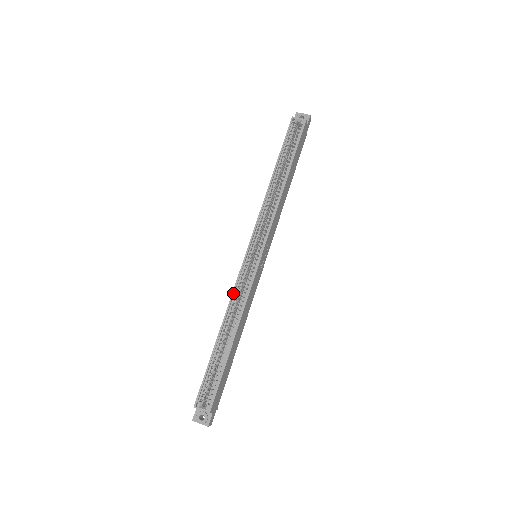
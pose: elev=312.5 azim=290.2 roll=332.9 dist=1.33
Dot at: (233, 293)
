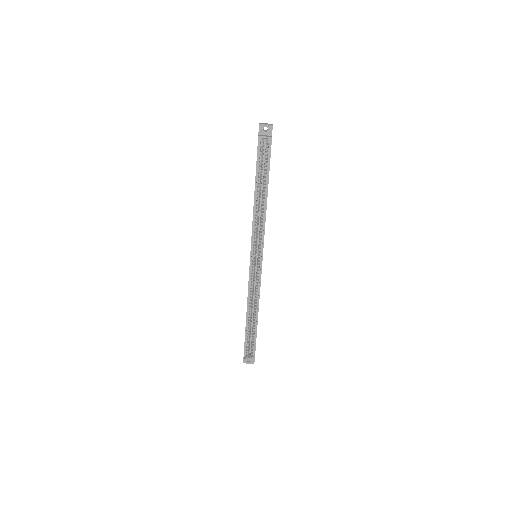
Dot at: (249, 291)
